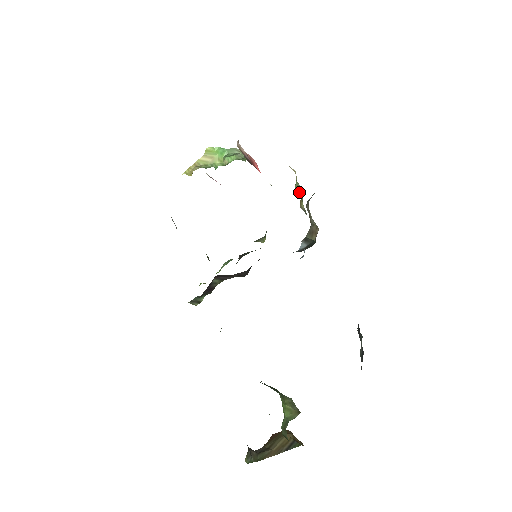
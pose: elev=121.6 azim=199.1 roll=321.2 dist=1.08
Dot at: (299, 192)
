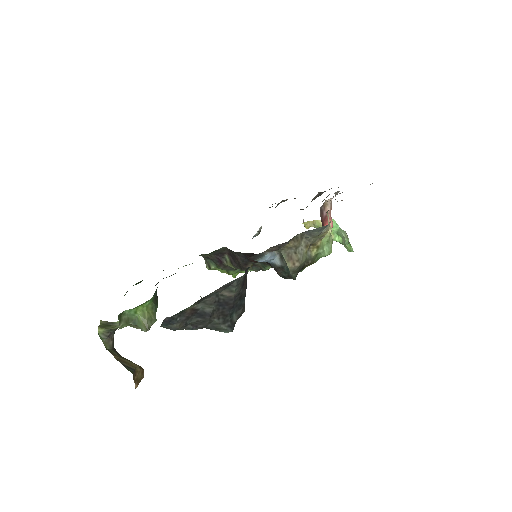
Dot at: (325, 249)
